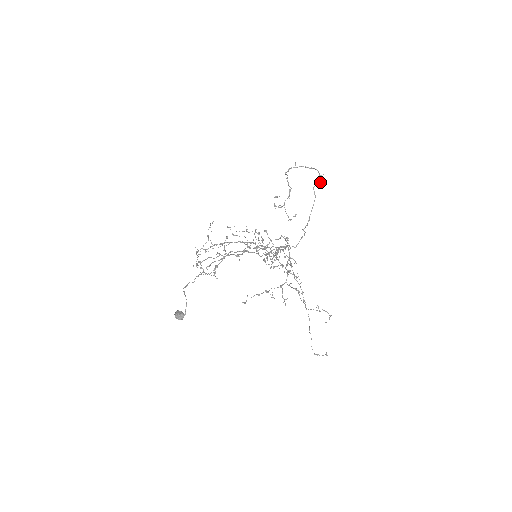
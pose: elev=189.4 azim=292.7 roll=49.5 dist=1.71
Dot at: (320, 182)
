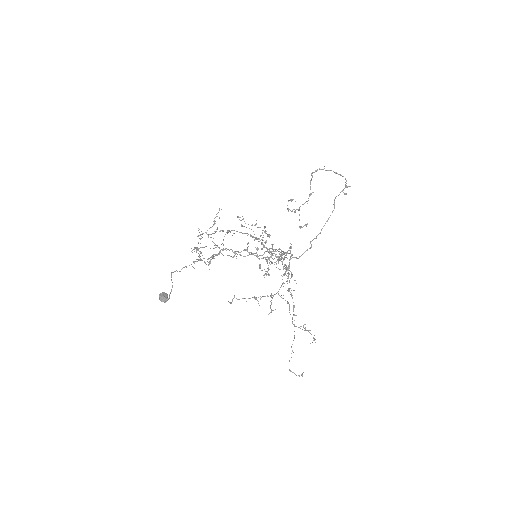
Dot at: (344, 194)
